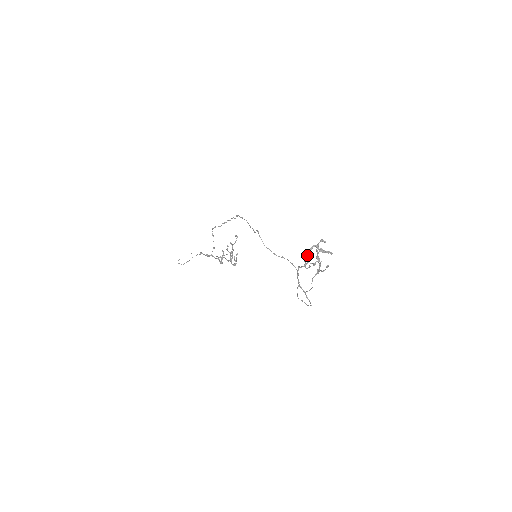
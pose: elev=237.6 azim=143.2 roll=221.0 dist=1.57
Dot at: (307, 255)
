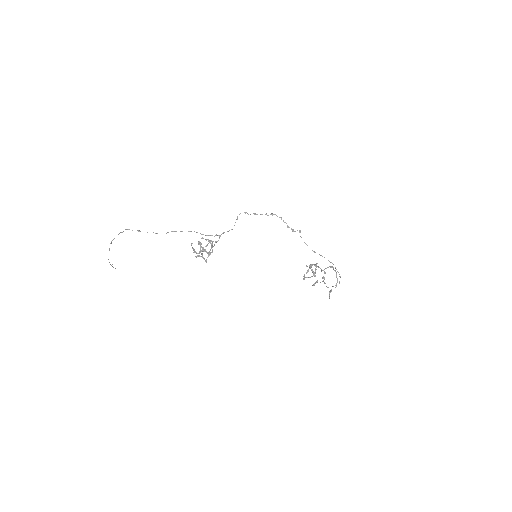
Dot at: occluded
